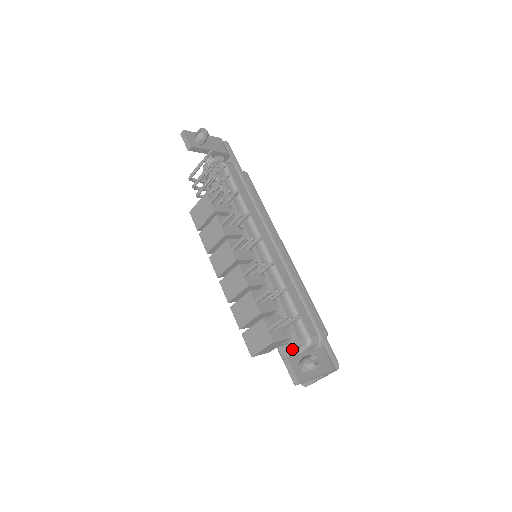
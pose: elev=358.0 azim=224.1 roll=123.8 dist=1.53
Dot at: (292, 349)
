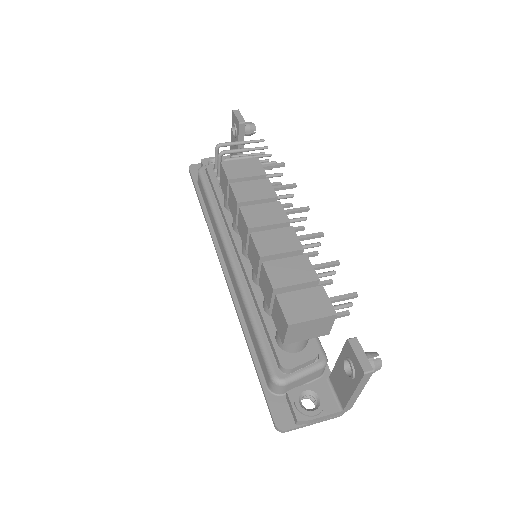
Dot at: (304, 360)
